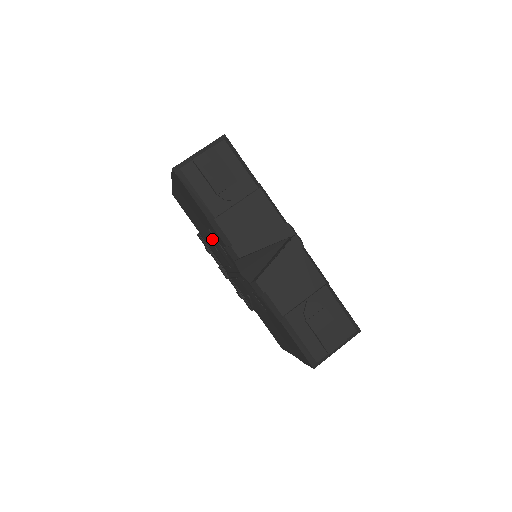
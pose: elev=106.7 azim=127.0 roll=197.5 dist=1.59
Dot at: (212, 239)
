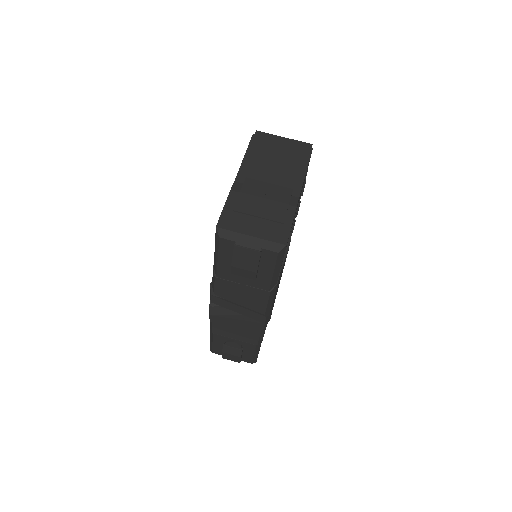
Dot at: occluded
